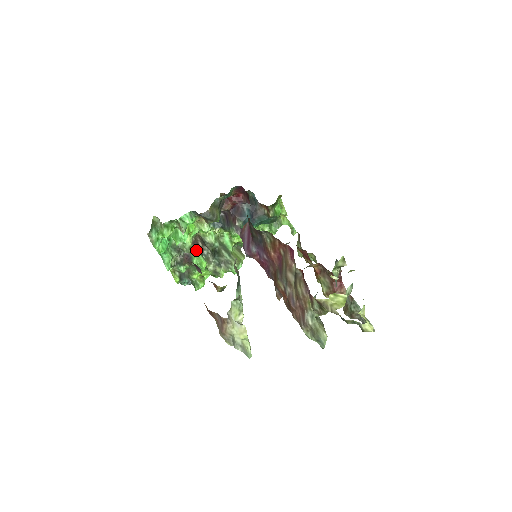
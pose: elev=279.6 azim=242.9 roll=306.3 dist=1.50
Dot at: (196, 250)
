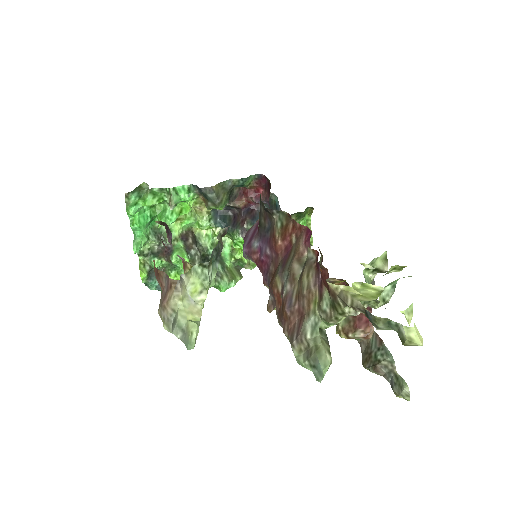
Dot at: (182, 244)
